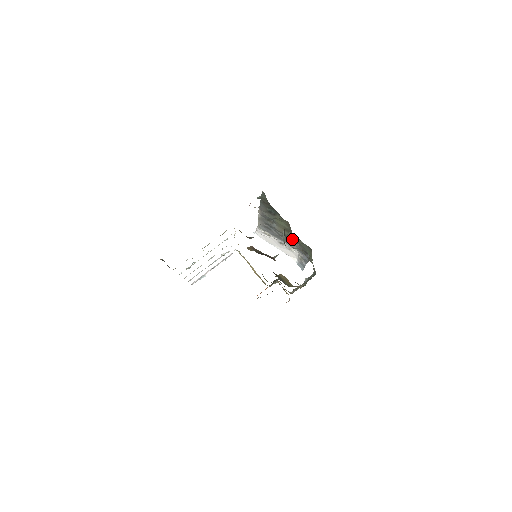
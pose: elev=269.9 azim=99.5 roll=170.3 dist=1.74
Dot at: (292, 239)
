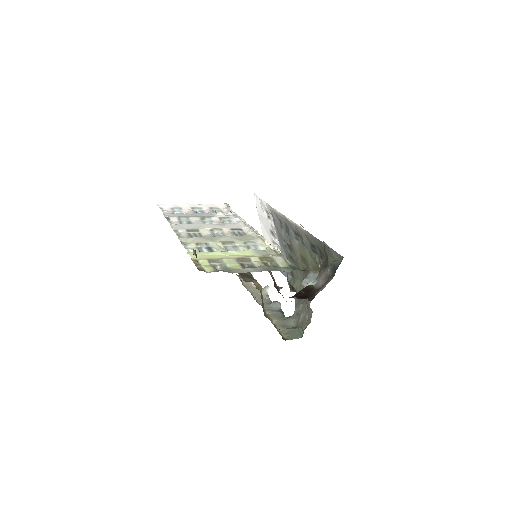
Dot at: occluded
